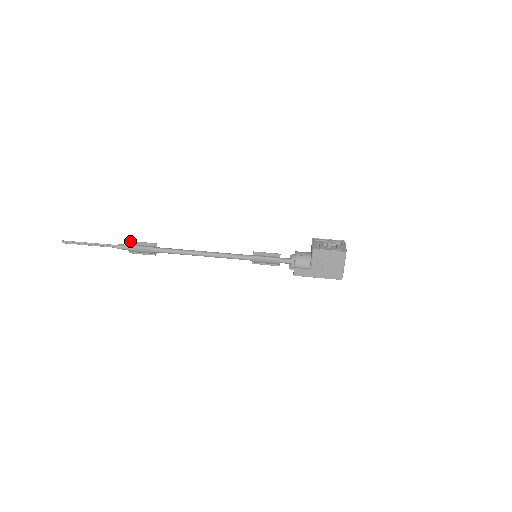
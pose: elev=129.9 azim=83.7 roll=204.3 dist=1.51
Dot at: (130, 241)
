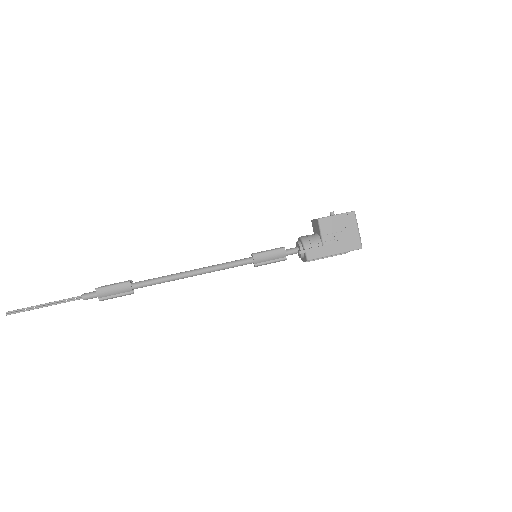
Dot at: occluded
